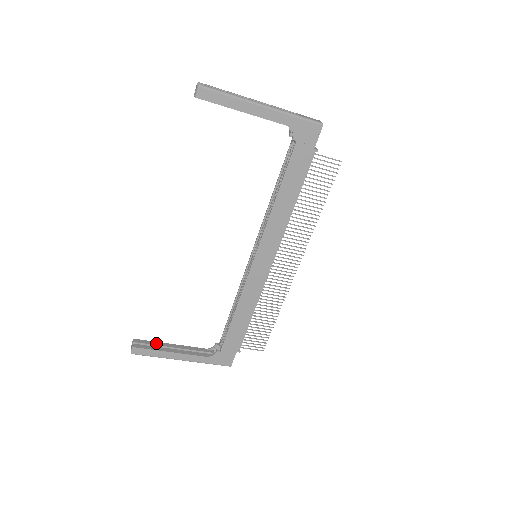
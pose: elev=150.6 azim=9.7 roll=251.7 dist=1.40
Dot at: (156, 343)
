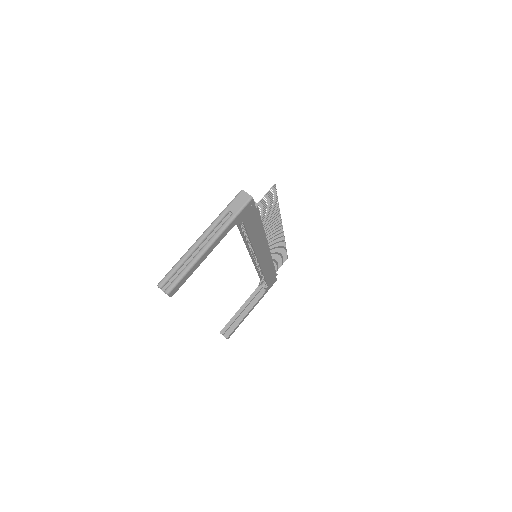
Dot at: (232, 320)
